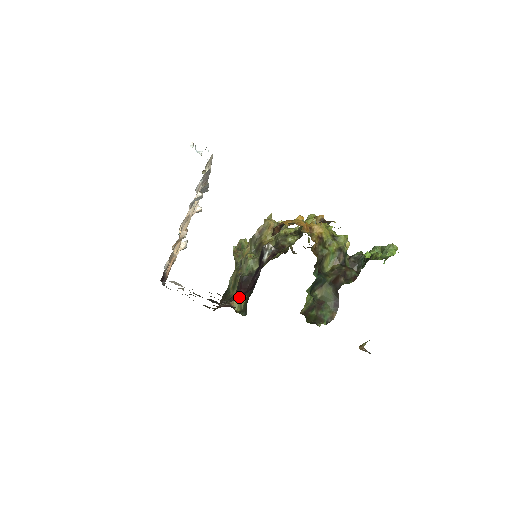
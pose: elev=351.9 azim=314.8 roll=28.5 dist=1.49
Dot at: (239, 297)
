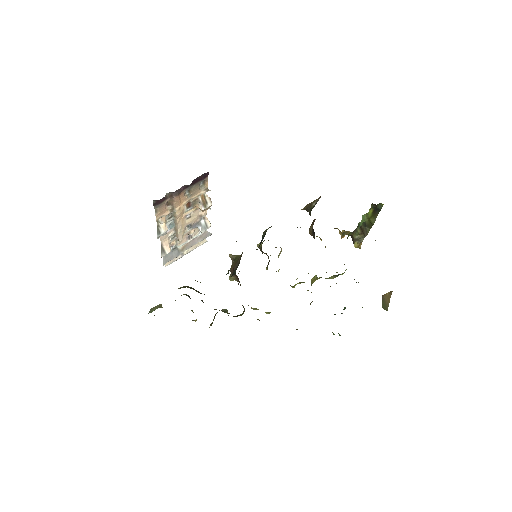
Dot at: occluded
